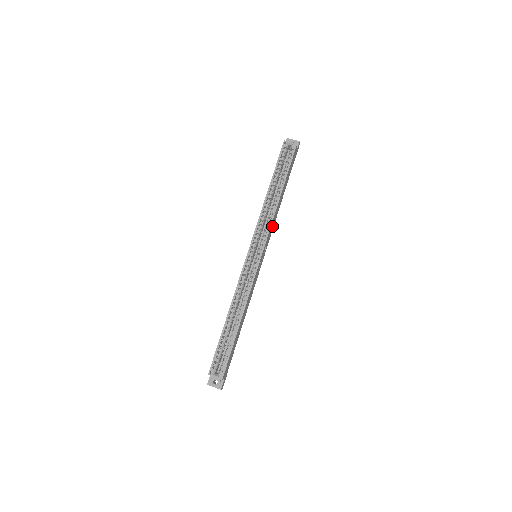
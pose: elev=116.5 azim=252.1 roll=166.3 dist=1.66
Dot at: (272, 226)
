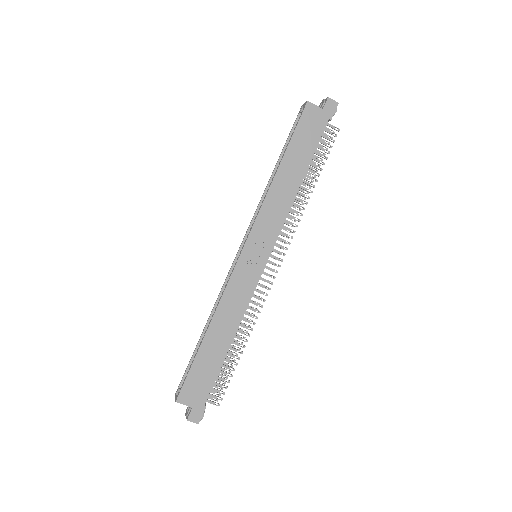
Dot at: (274, 214)
